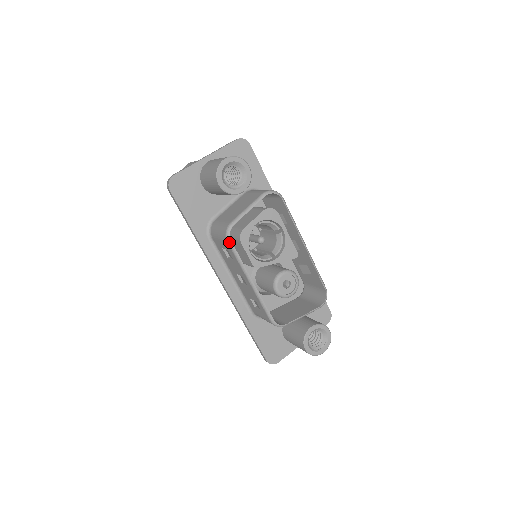
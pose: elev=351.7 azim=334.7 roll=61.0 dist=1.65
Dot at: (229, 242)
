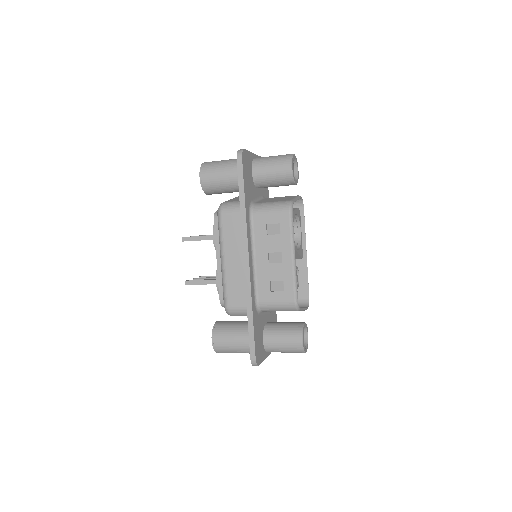
Dot at: (291, 213)
